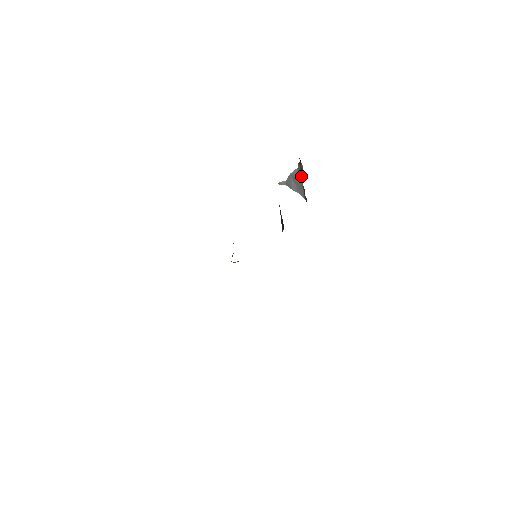
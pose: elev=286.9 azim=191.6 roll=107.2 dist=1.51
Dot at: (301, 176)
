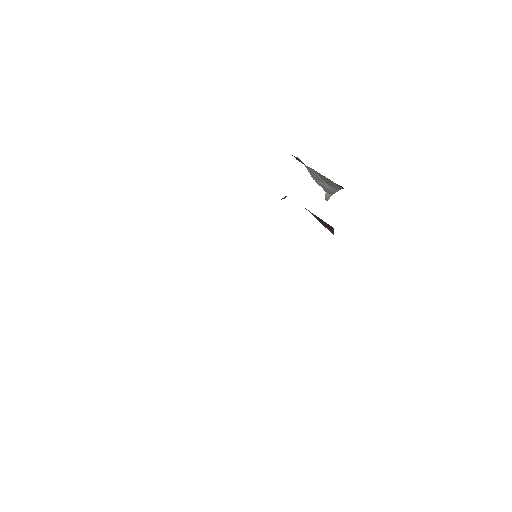
Dot at: (313, 169)
